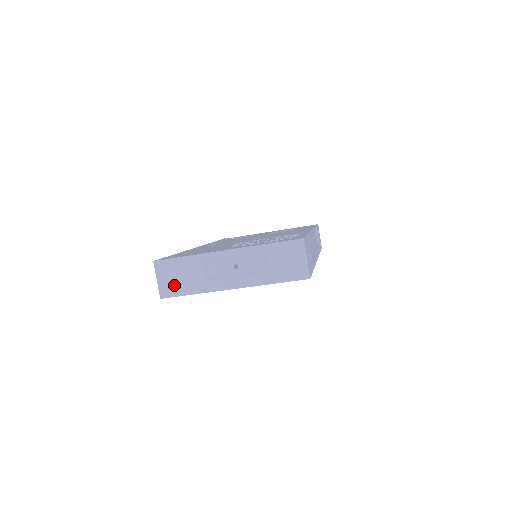
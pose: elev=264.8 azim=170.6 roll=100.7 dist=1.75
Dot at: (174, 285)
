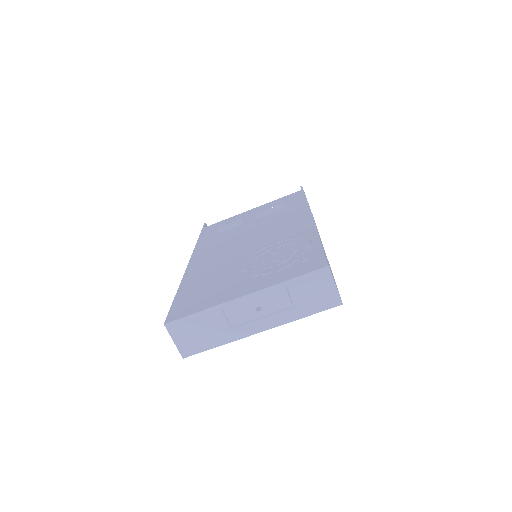
Dot at: (194, 342)
